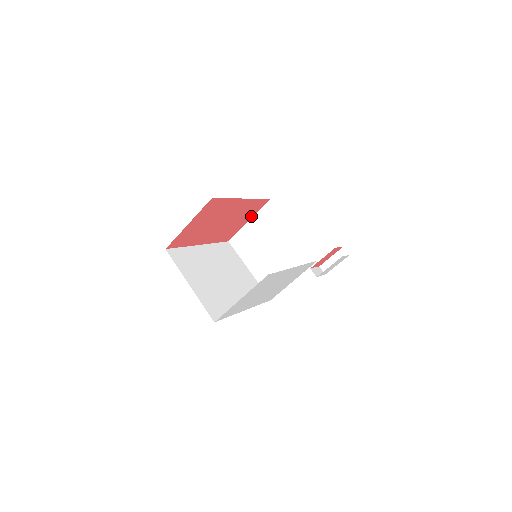
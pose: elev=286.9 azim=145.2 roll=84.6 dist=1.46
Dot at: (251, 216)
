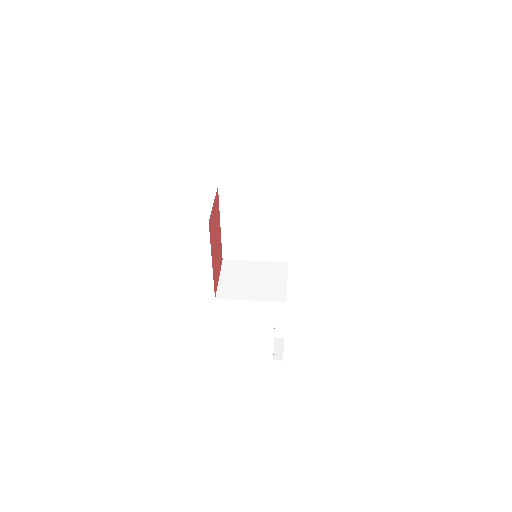
Dot at: (219, 272)
